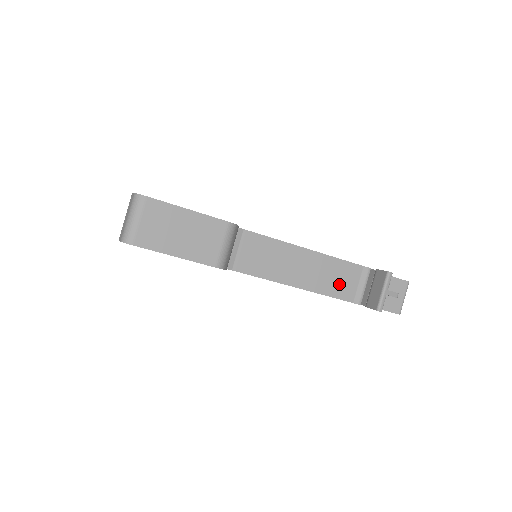
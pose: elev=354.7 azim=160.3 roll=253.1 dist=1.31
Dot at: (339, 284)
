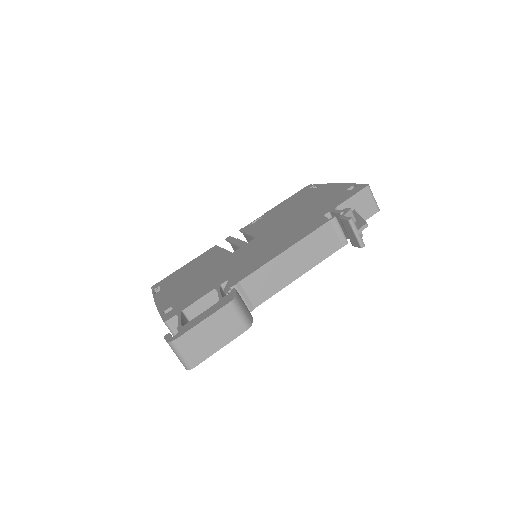
Dot at: (324, 247)
